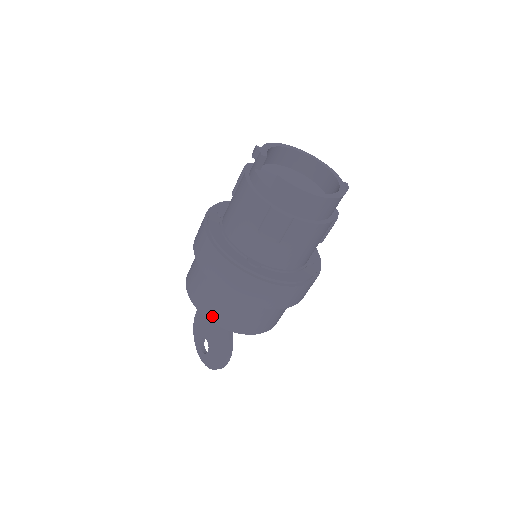
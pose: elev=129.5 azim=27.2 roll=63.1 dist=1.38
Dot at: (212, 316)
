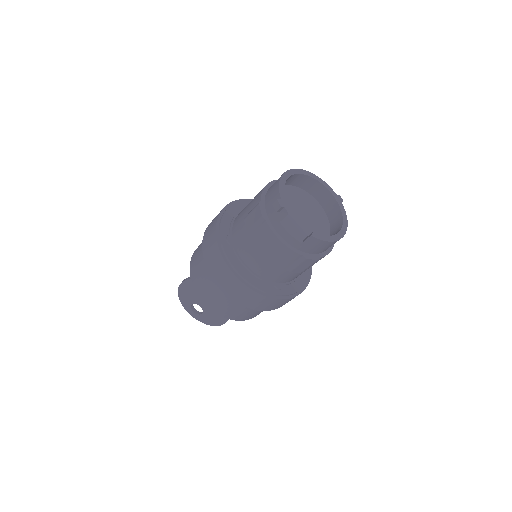
Dot at: (234, 318)
